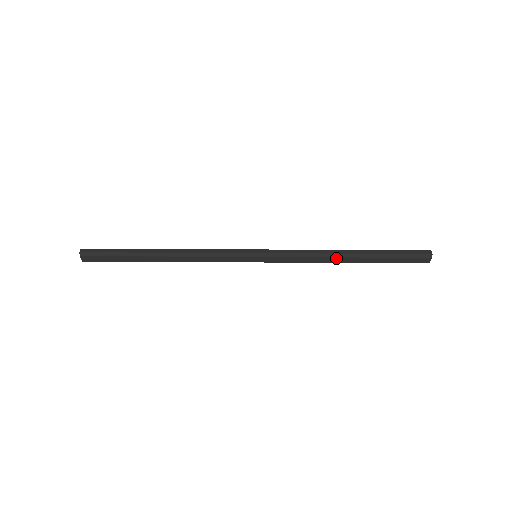
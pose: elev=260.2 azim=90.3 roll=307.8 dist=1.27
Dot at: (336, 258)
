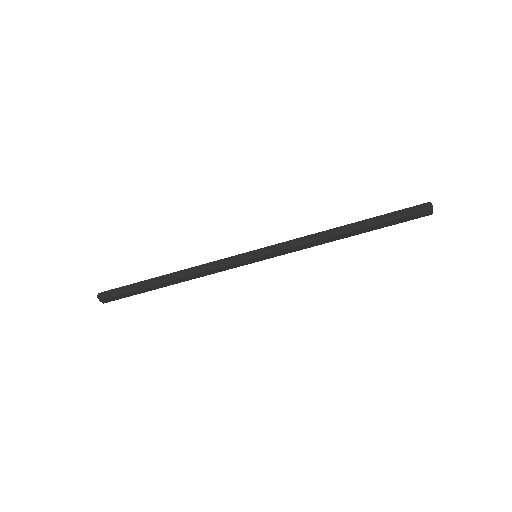
Dot at: (334, 237)
